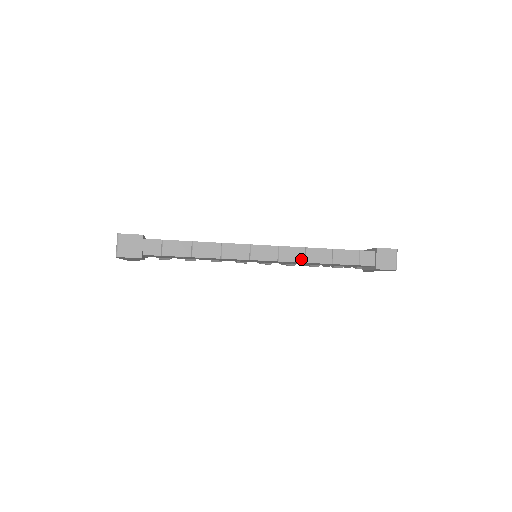
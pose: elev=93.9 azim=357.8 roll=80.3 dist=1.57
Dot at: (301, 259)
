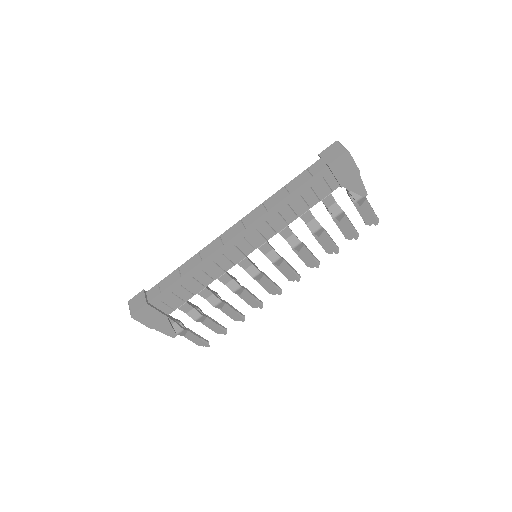
Dot at: (262, 212)
